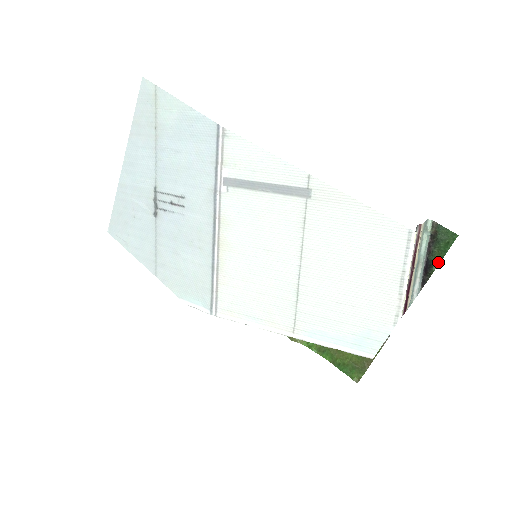
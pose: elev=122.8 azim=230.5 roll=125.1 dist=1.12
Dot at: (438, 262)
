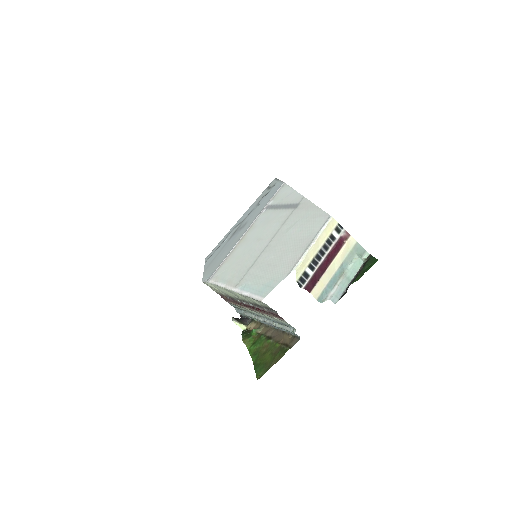
Dot at: (358, 279)
